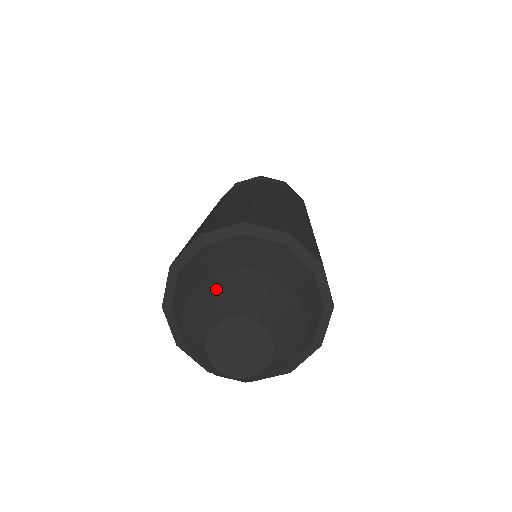
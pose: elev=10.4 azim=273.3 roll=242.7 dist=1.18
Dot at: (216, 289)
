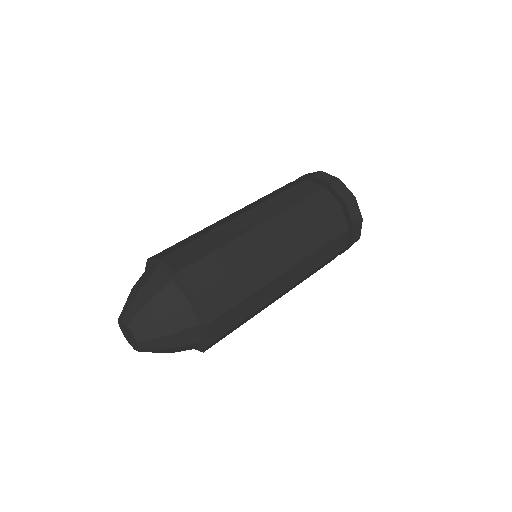
Dot at: occluded
